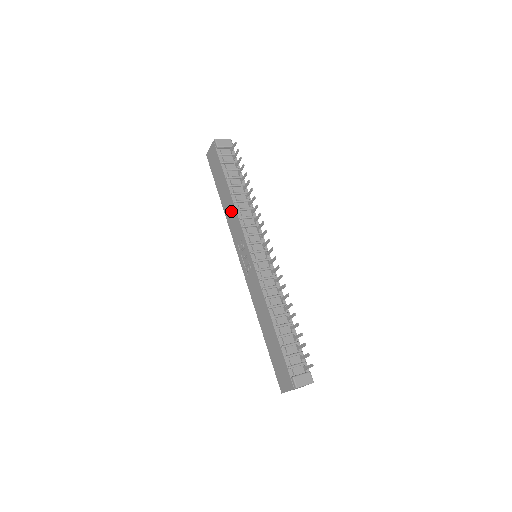
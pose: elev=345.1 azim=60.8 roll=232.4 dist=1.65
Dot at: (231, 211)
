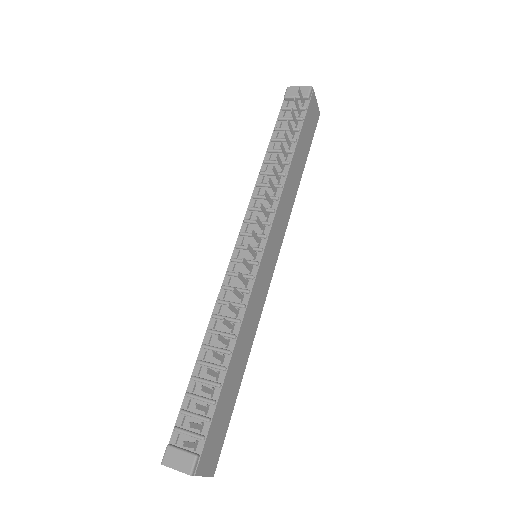
Dot at: occluded
